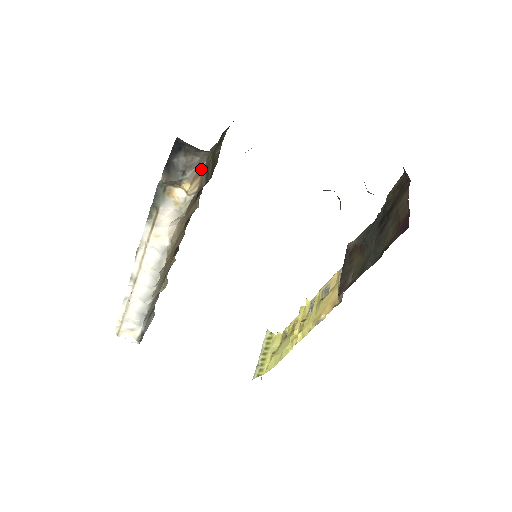
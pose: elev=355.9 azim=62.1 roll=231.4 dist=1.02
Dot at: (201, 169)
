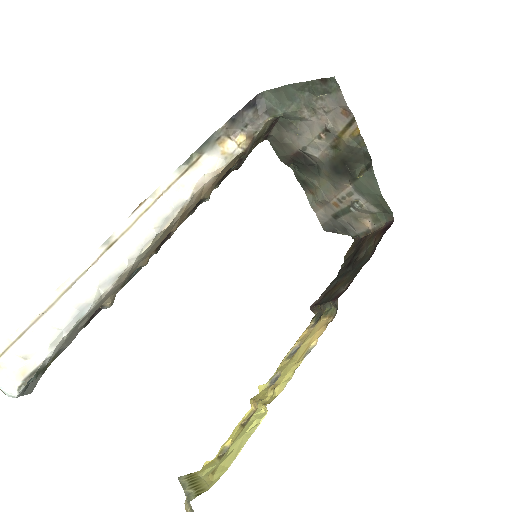
Dot at: (253, 136)
